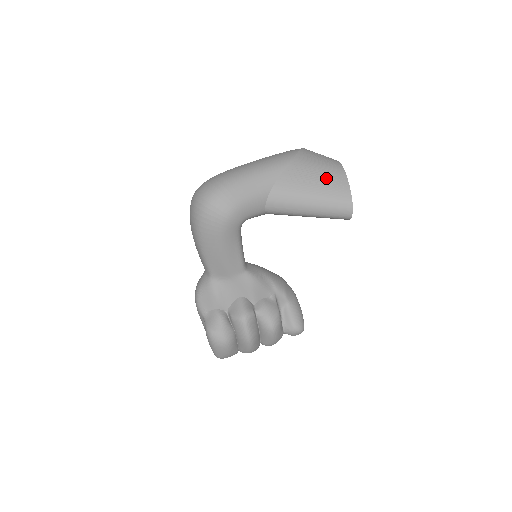
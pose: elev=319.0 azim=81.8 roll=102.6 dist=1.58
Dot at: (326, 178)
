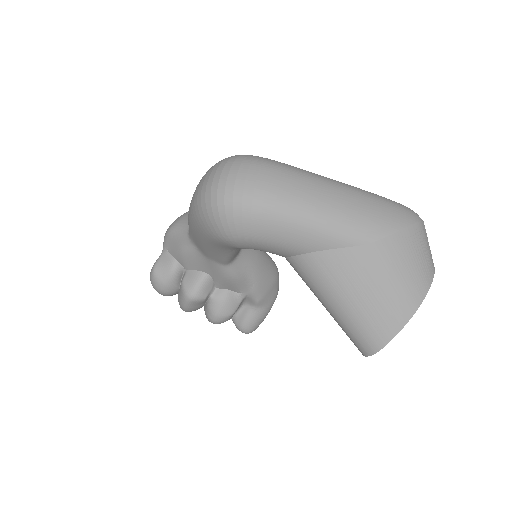
Dot at: (383, 302)
